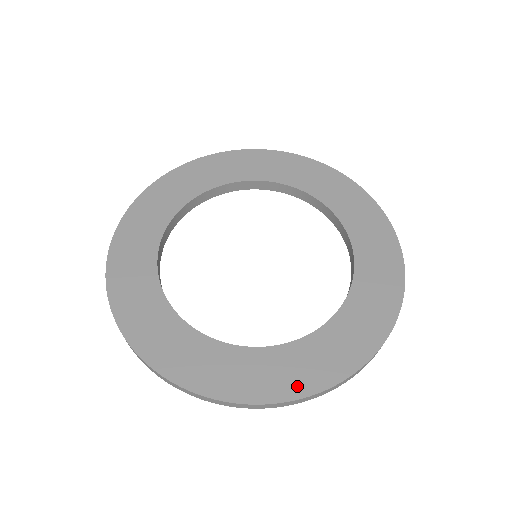
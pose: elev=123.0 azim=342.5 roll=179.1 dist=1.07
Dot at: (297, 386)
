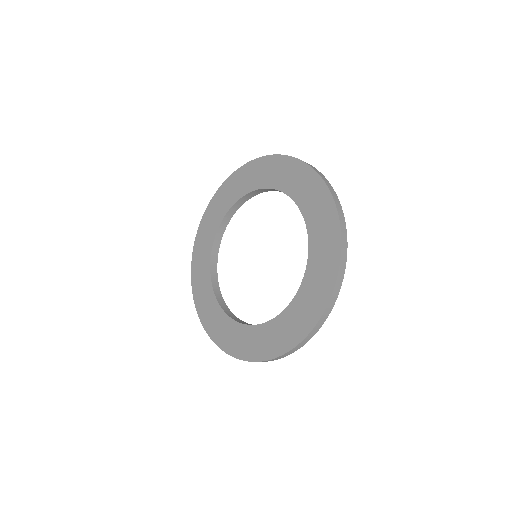
Dot at: (325, 291)
